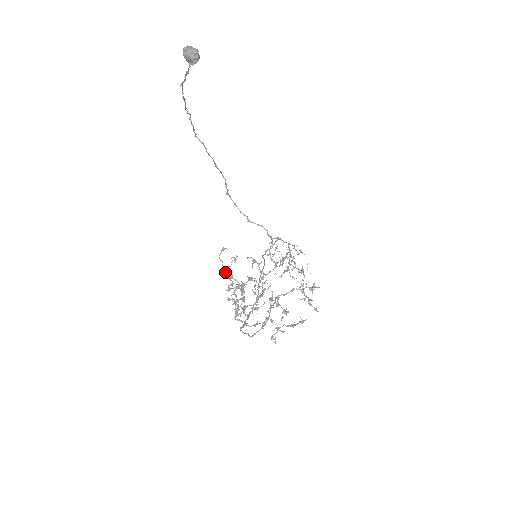
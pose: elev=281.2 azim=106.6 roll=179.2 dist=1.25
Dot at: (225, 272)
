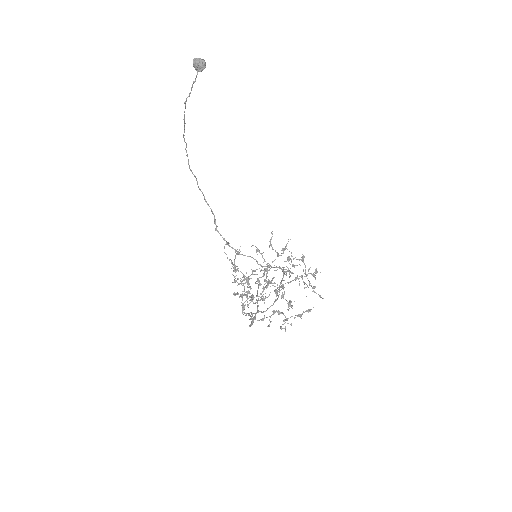
Dot at: (231, 262)
